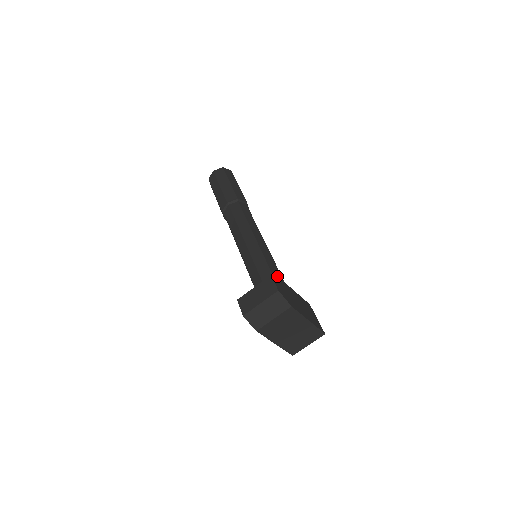
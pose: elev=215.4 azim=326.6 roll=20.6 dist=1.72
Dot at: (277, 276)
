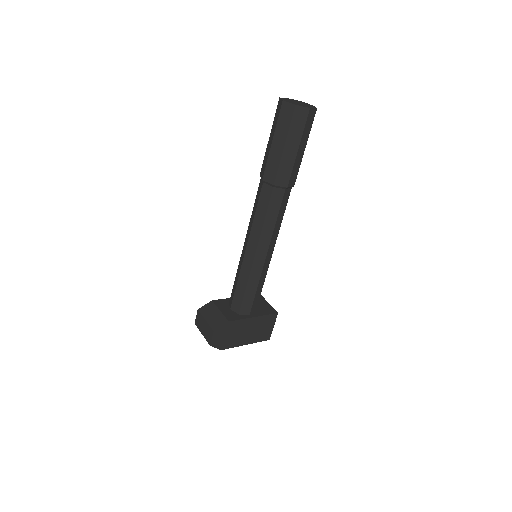
Dot at: (229, 322)
